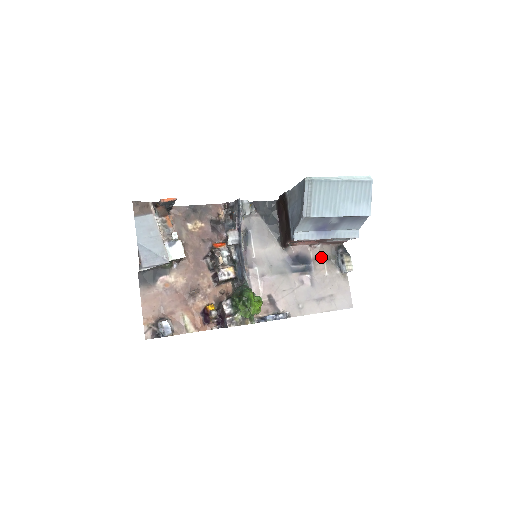
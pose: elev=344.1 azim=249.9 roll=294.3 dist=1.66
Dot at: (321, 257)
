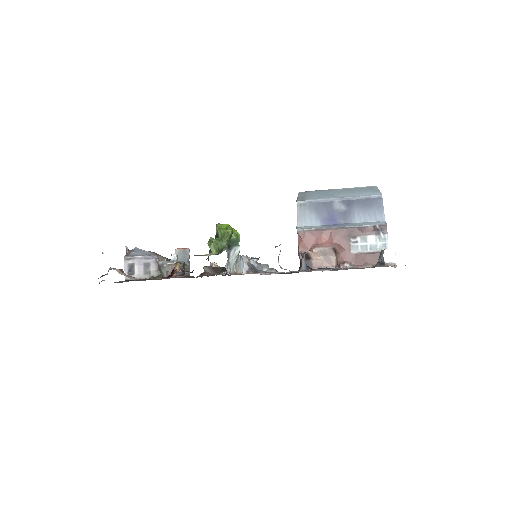
Dot at: occluded
